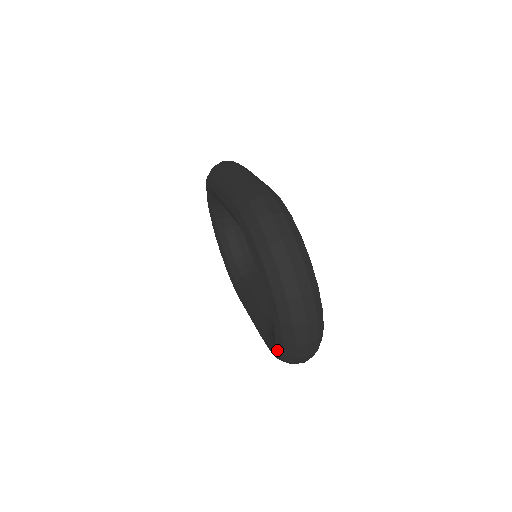
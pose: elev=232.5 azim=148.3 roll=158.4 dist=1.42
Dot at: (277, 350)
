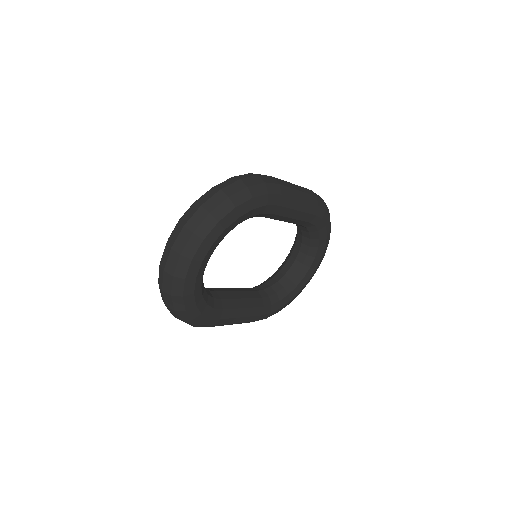
Dot at: occluded
